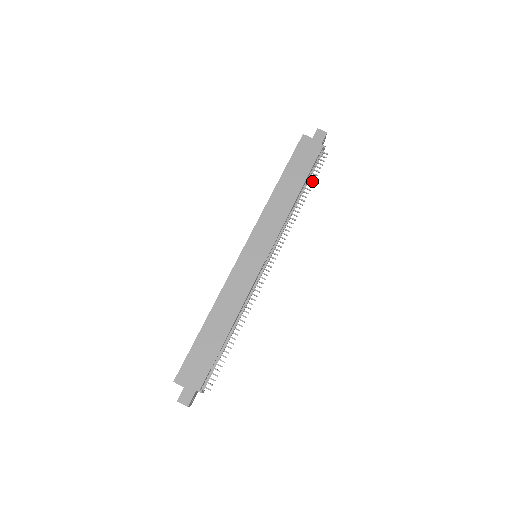
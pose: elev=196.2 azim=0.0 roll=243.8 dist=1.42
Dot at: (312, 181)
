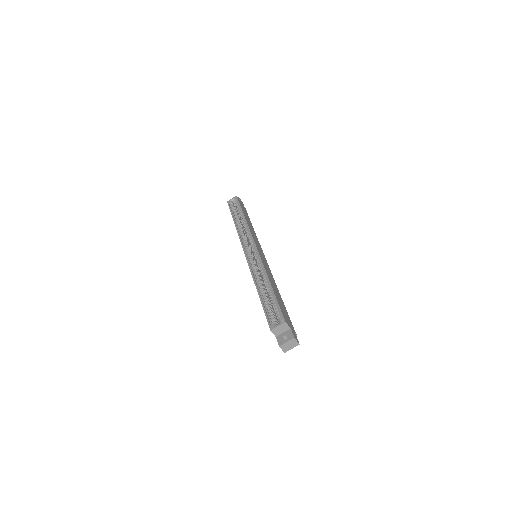
Dot at: occluded
